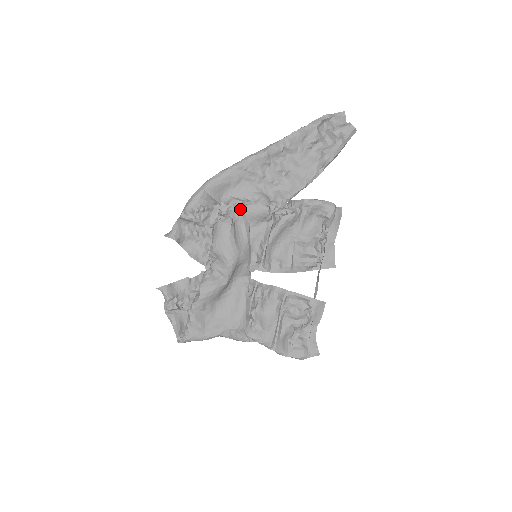
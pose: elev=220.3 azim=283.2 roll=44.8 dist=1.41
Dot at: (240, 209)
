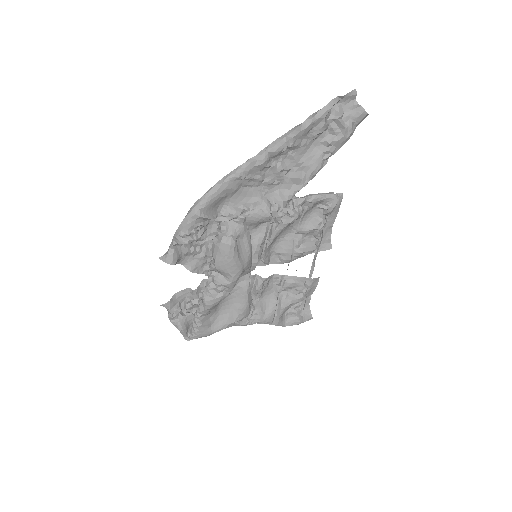
Dot at: (241, 224)
